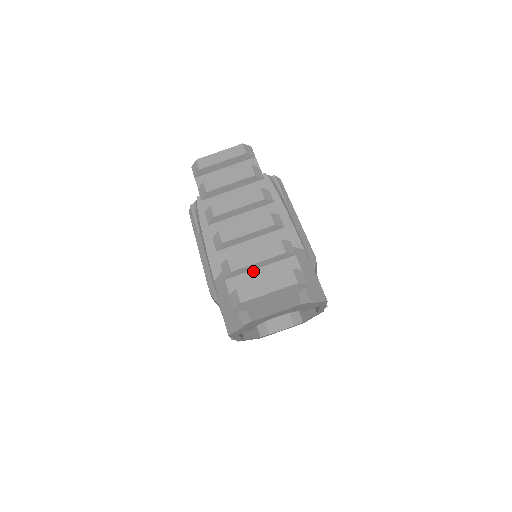
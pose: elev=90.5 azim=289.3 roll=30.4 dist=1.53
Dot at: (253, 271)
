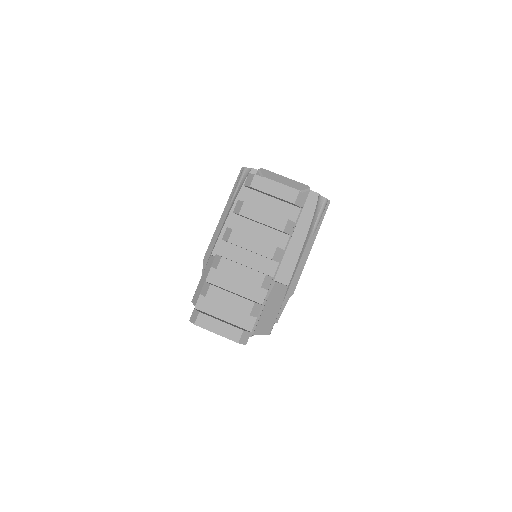
Dot at: (222, 304)
